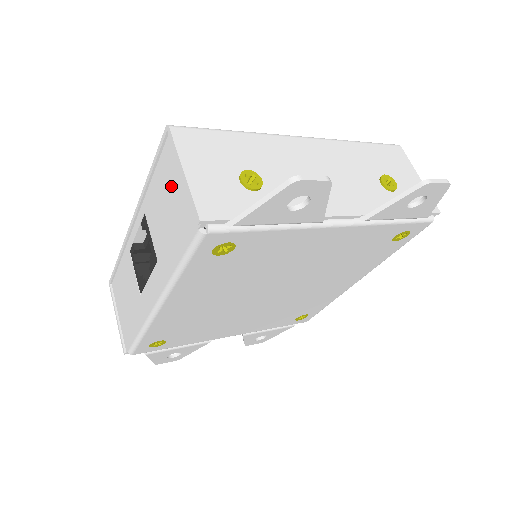
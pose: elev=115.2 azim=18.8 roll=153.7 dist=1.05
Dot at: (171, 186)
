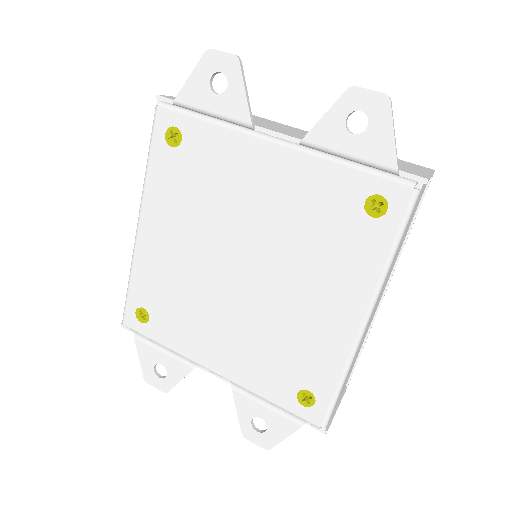
Dot at: occluded
